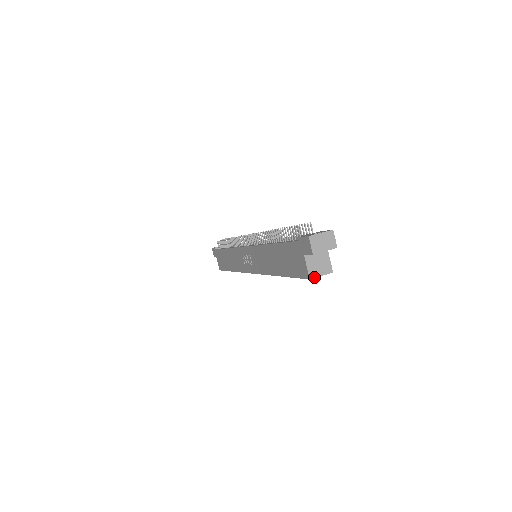
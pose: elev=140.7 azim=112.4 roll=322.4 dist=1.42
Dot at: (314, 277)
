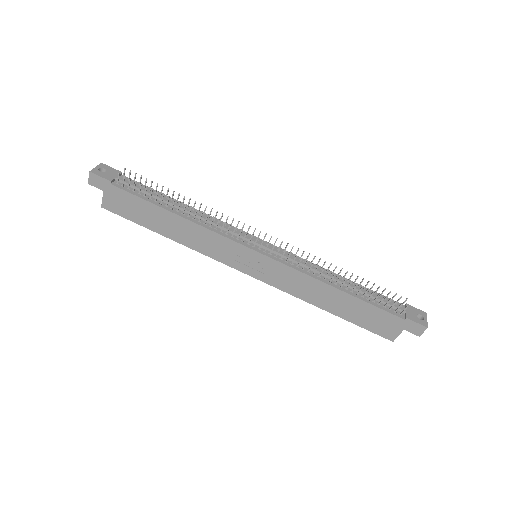
Dot at: (393, 339)
